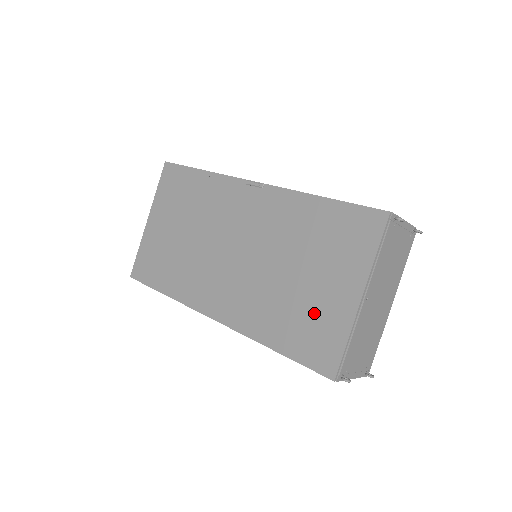
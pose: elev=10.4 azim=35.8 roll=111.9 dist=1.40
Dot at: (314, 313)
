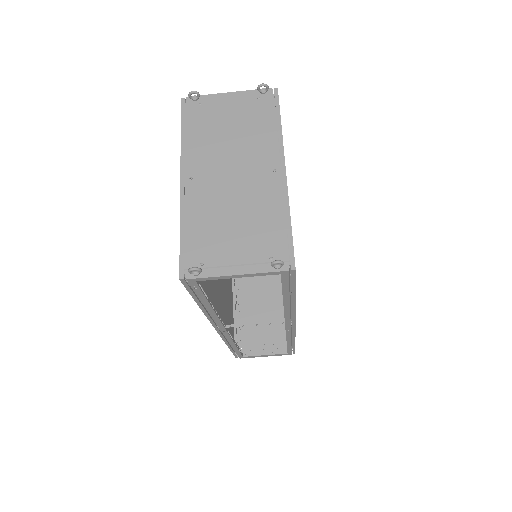
Dot at: occluded
